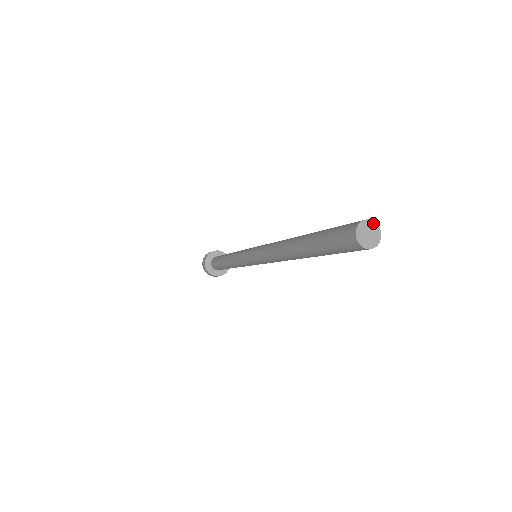
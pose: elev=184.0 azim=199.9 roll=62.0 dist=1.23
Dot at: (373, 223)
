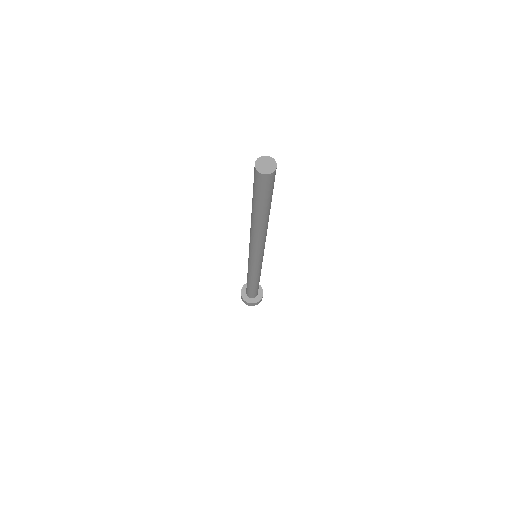
Dot at: (275, 164)
